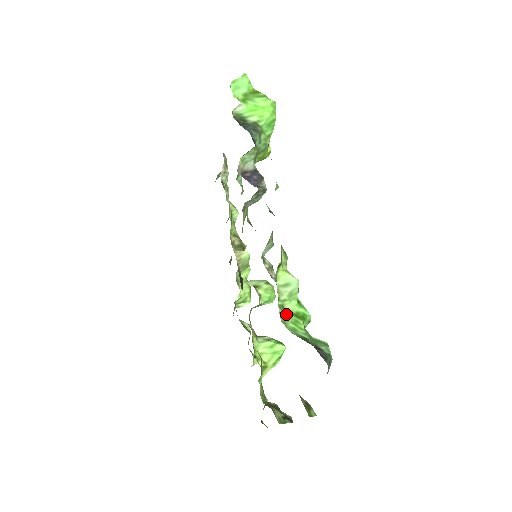
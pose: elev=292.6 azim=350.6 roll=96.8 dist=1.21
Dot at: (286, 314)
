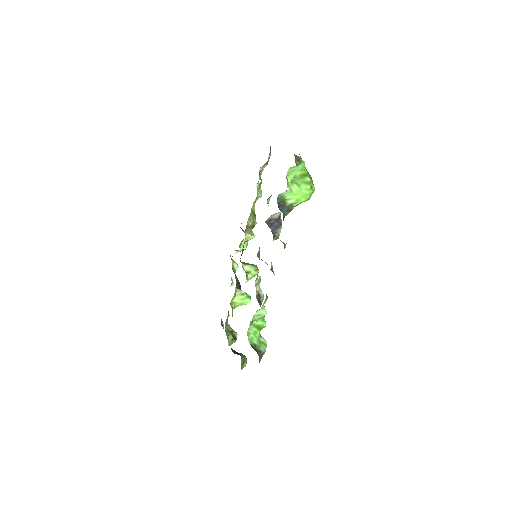
Dot at: (252, 327)
